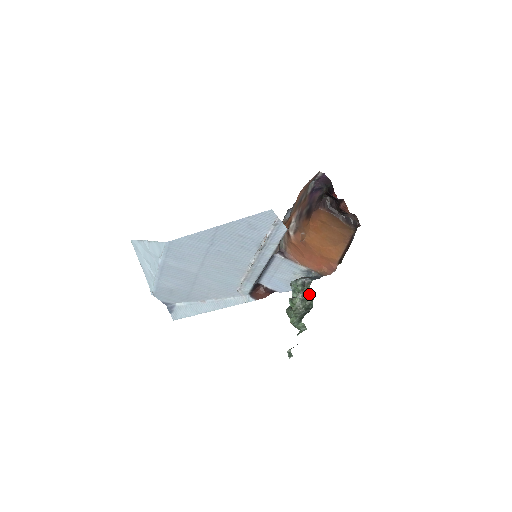
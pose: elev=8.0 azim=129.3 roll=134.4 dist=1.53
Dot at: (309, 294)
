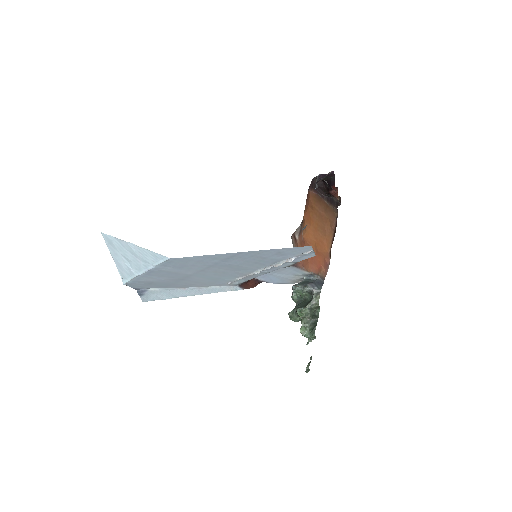
Dot at: (318, 305)
